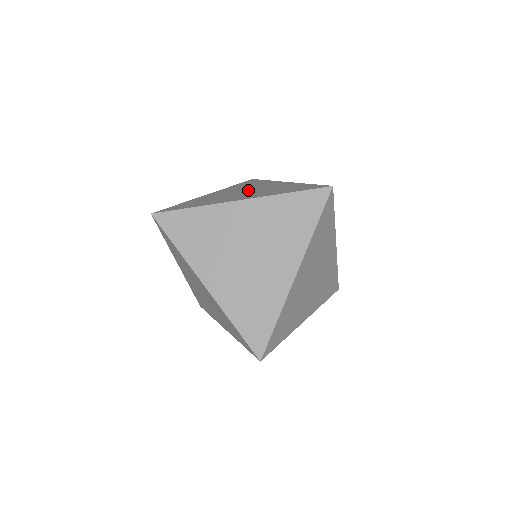
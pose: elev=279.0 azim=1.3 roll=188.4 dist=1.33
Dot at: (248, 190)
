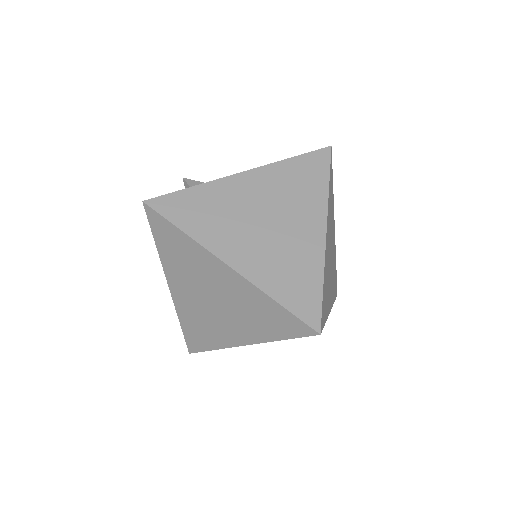
Dot at: (272, 220)
